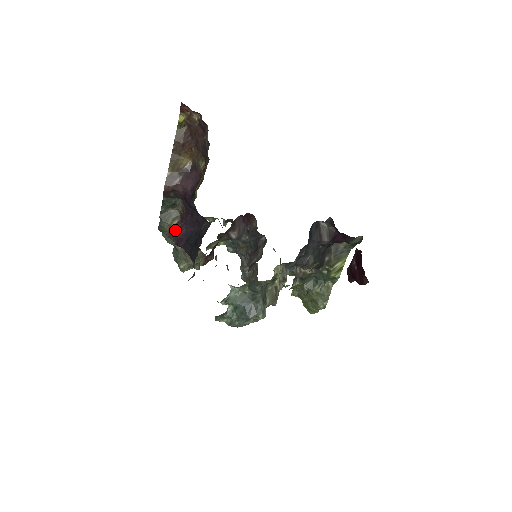
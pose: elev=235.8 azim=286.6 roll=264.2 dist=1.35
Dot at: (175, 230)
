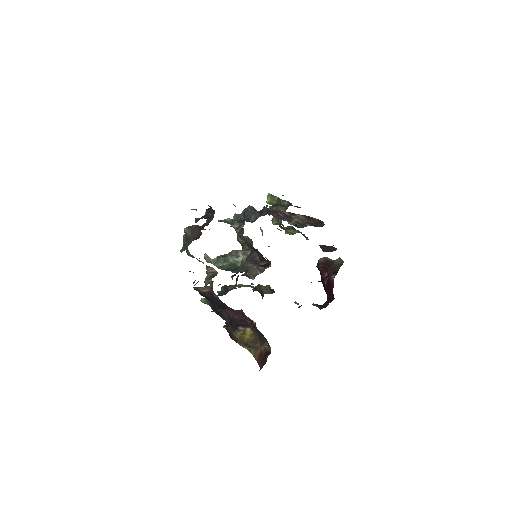
Dot at: (203, 293)
